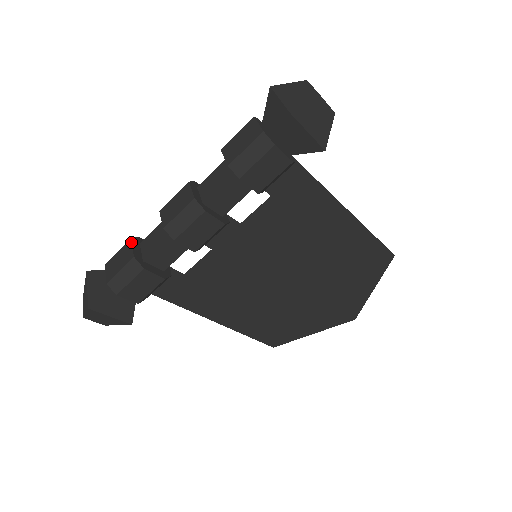
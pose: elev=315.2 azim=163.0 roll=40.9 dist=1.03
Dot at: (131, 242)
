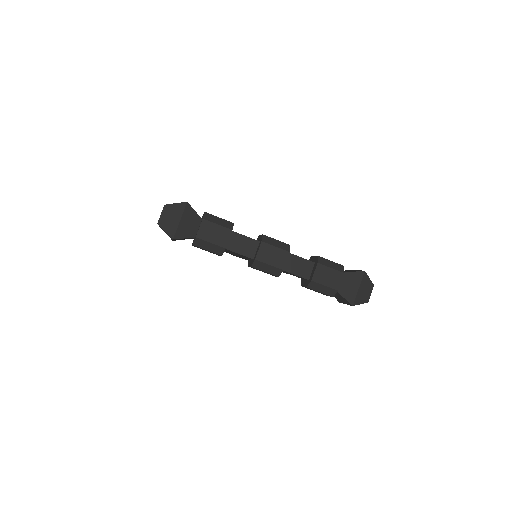
Dot at: occluded
